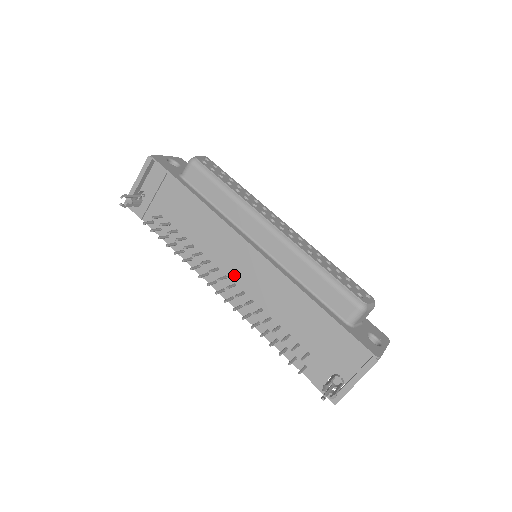
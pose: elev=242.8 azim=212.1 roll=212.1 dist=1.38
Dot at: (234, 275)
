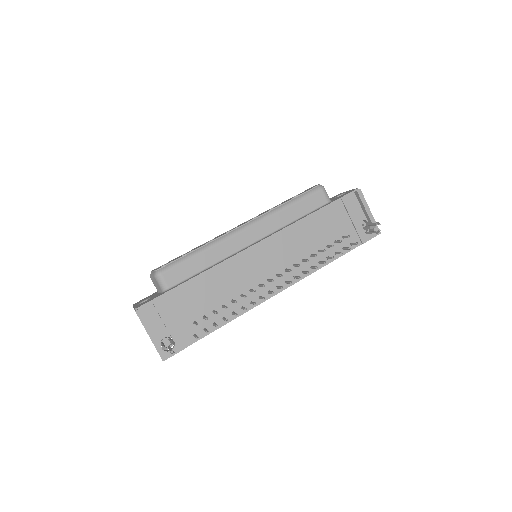
Dot at: (270, 272)
